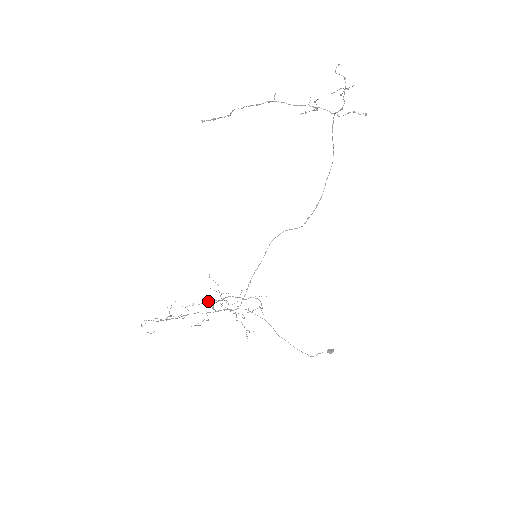
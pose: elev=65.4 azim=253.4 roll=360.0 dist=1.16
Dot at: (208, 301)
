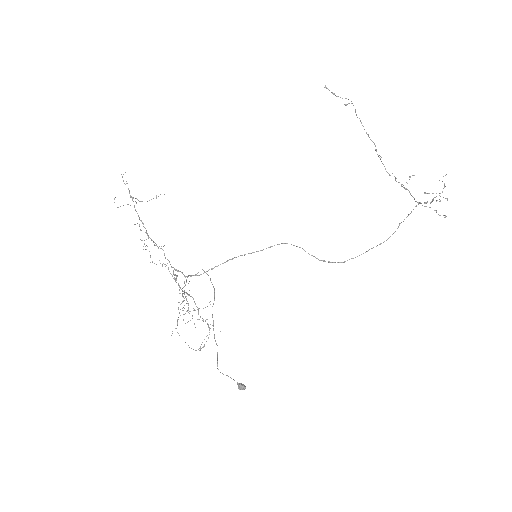
Dot at: occluded
